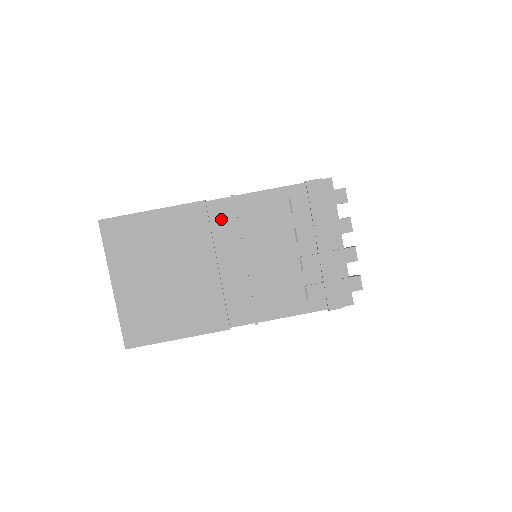
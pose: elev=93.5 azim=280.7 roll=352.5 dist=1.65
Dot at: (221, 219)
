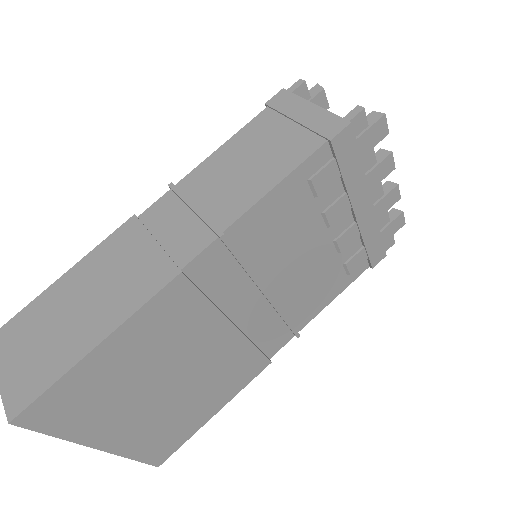
Dot at: (216, 274)
